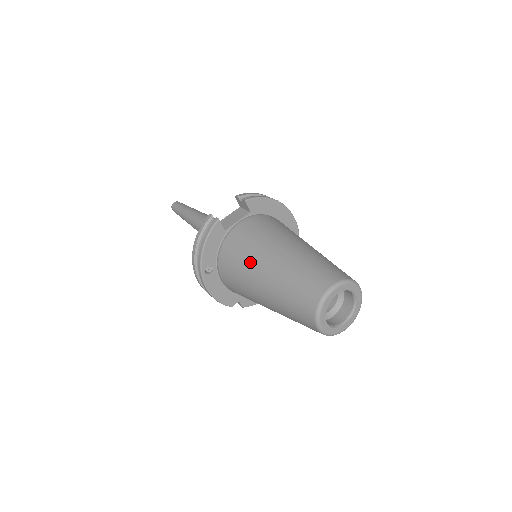
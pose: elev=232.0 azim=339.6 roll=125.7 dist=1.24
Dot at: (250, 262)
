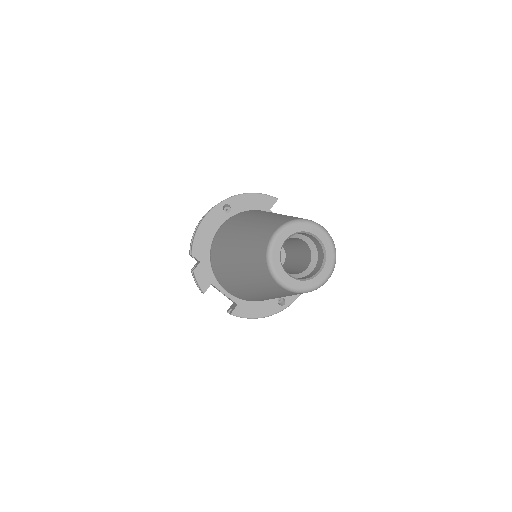
Dot at: (269, 212)
